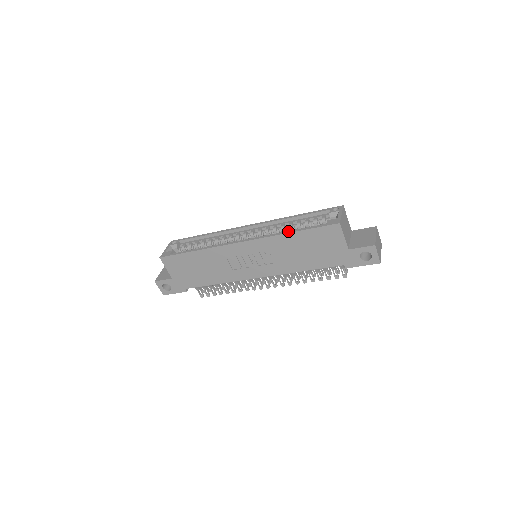
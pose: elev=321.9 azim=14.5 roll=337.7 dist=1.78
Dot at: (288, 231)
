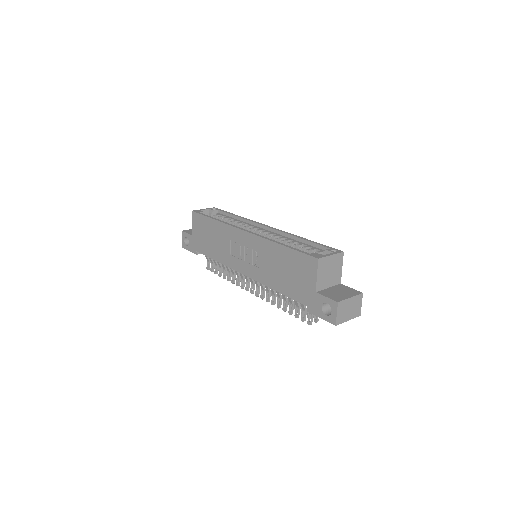
Dot at: occluded
